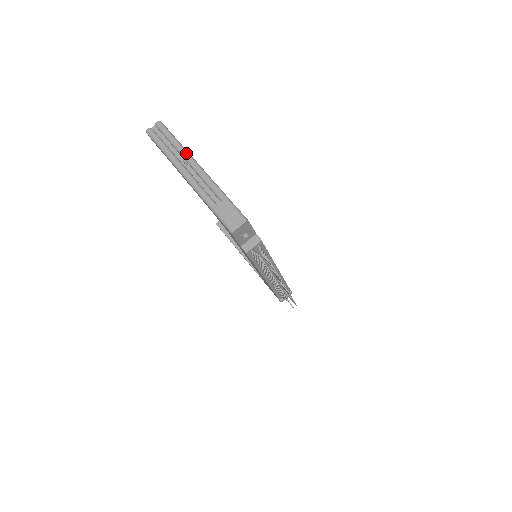
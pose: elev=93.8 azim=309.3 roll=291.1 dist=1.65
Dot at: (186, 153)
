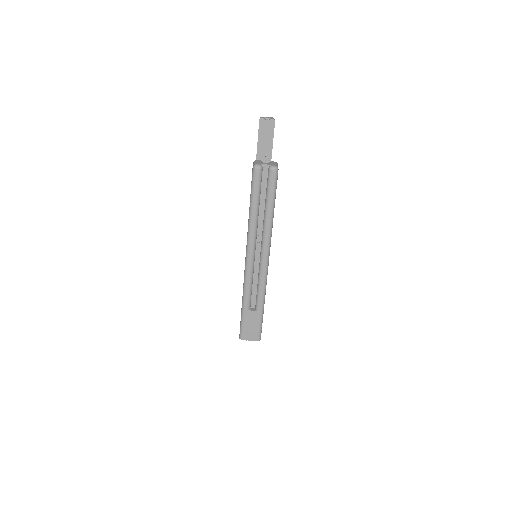
Dot at: (268, 238)
